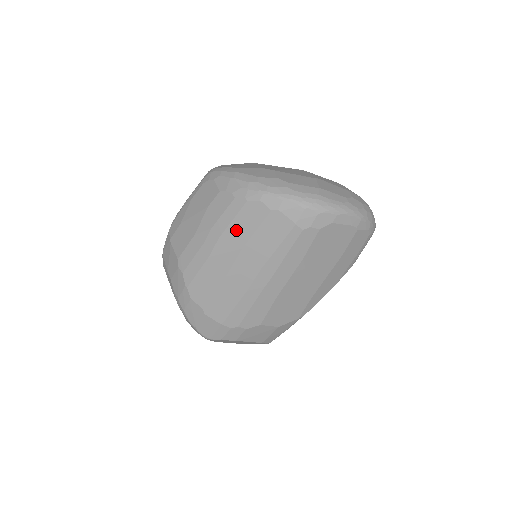
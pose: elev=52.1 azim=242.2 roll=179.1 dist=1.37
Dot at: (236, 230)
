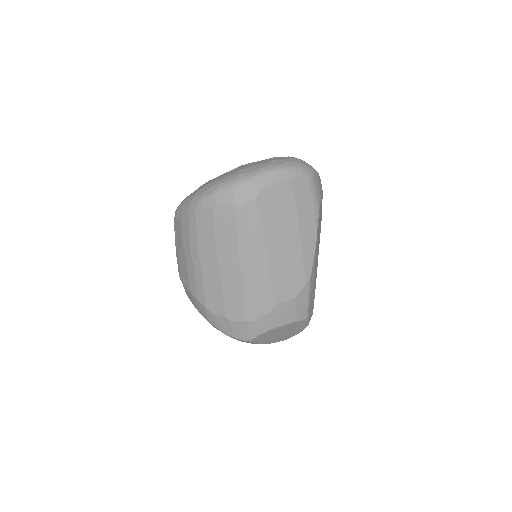
Dot at: (203, 240)
